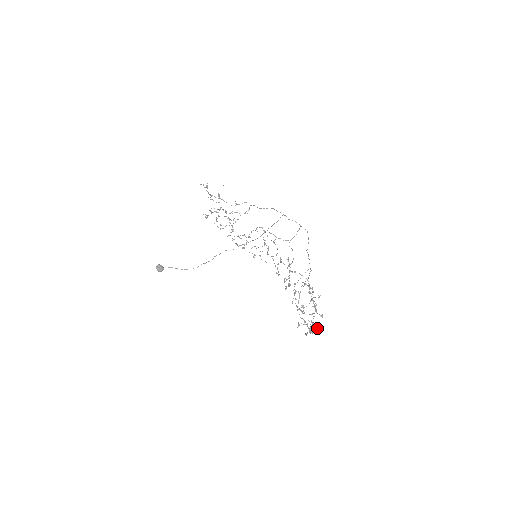
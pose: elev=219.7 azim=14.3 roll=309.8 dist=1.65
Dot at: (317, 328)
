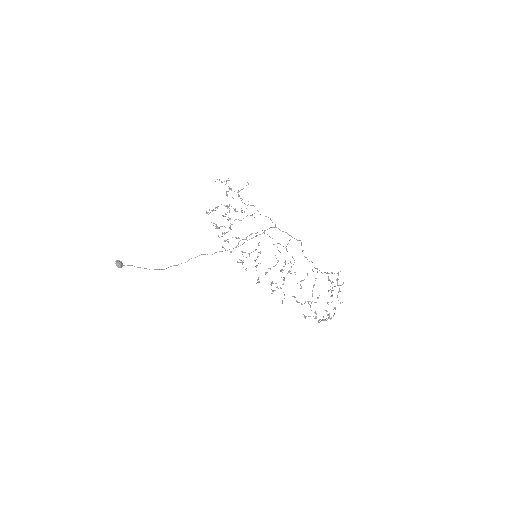
Dot at: (334, 314)
